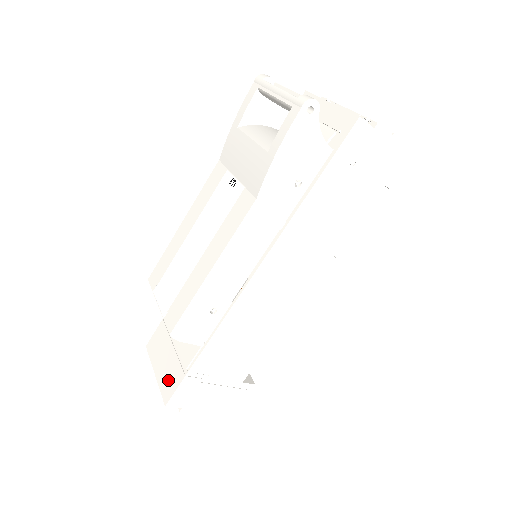
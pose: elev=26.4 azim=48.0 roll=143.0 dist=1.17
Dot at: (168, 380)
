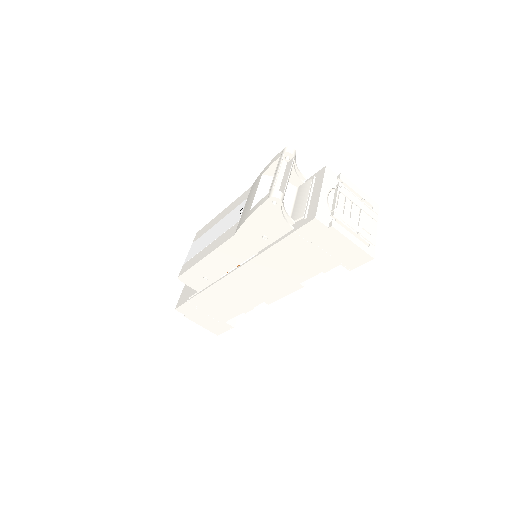
Dot at: (183, 296)
